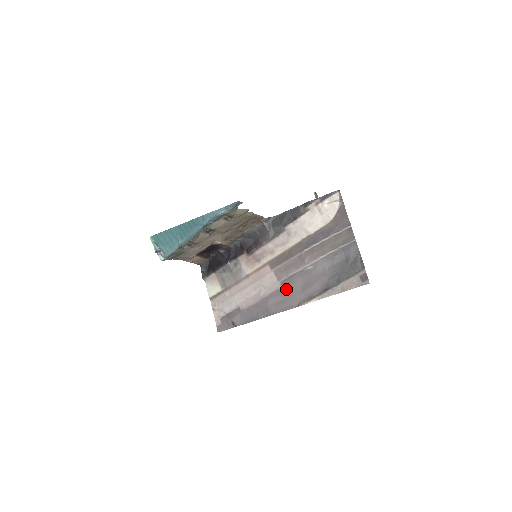
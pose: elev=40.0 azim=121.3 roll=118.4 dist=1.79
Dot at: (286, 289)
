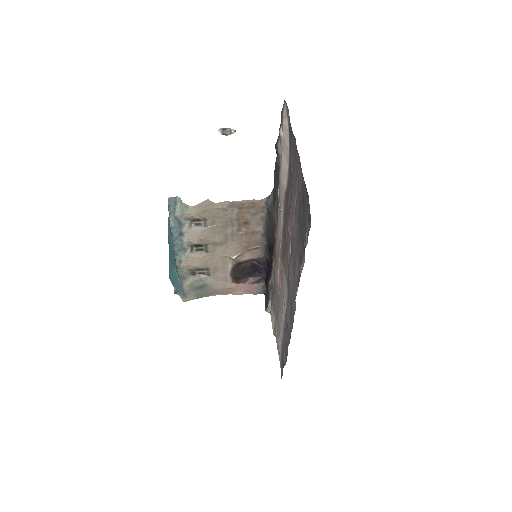
Dot at: (288, 289)
